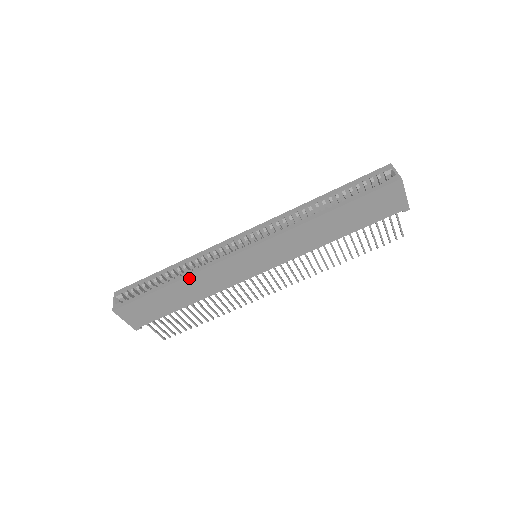
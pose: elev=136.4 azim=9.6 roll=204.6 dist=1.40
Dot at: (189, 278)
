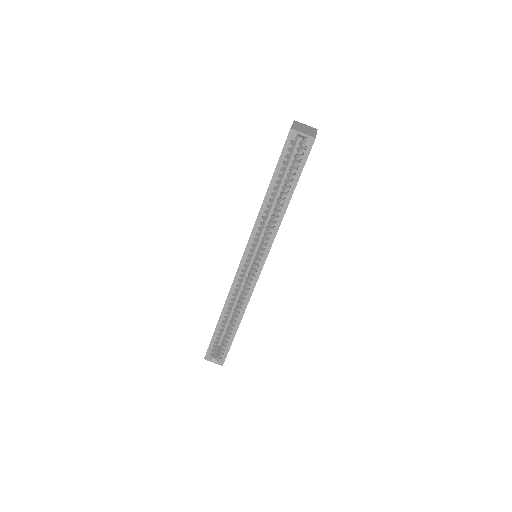
Dot at: occluded
